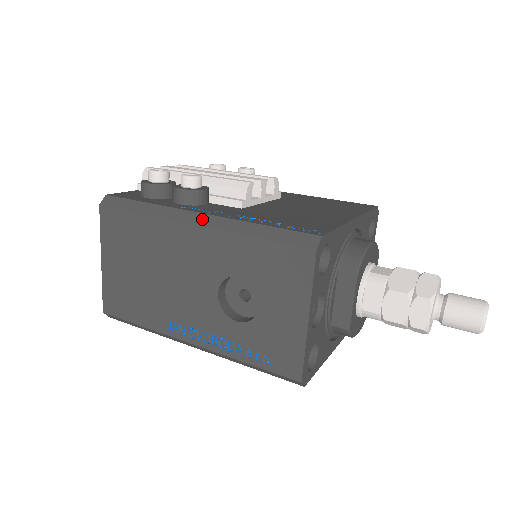
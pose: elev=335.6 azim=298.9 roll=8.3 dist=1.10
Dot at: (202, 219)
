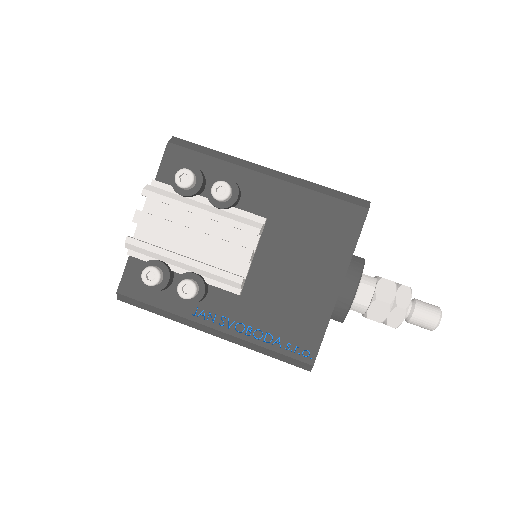
Dot at: (217, 334)
